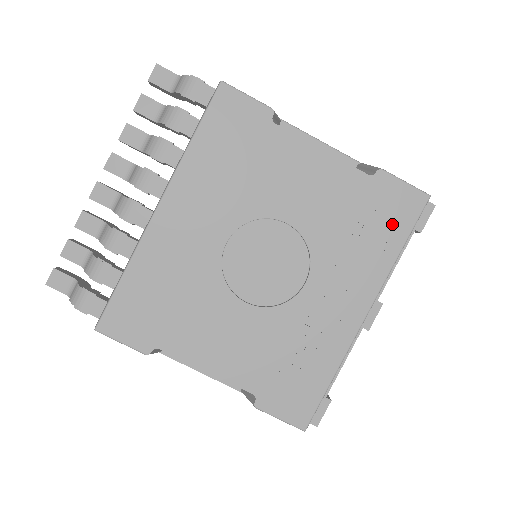
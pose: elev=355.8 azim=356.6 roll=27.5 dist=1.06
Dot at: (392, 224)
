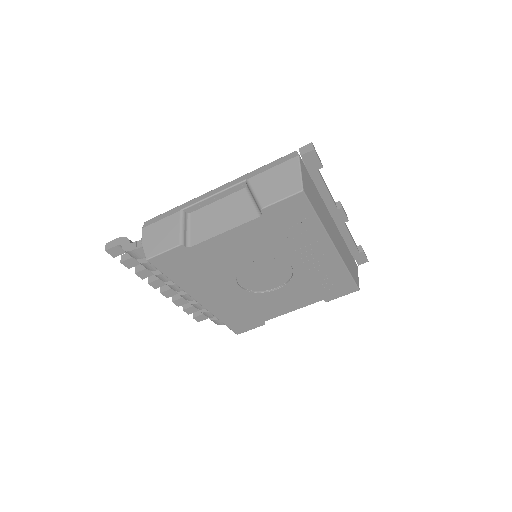
Dot at: (300, 218)
